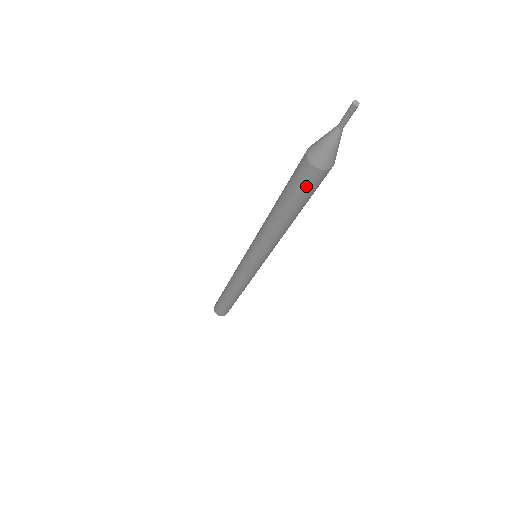
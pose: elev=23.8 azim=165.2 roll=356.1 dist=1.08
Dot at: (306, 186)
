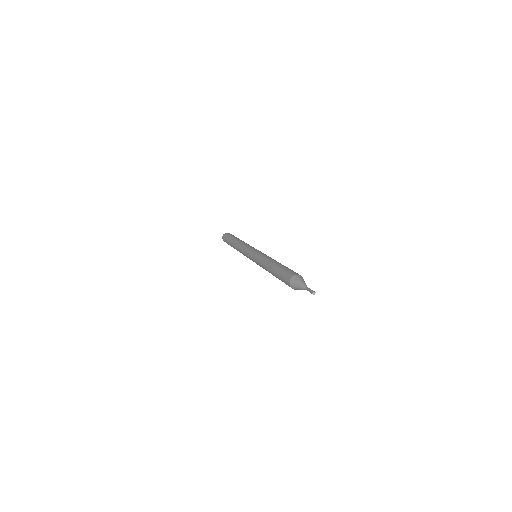
Dot at: (286, 284)
